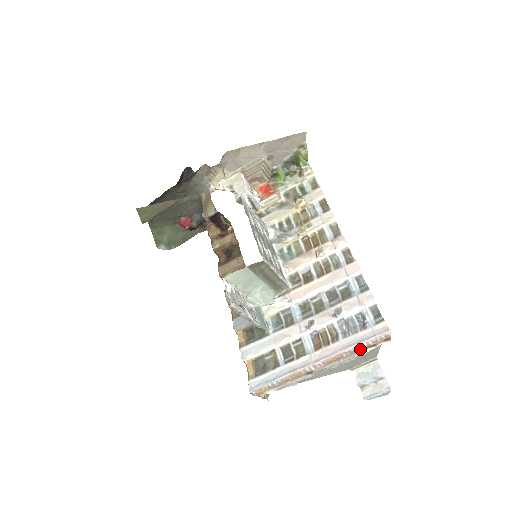
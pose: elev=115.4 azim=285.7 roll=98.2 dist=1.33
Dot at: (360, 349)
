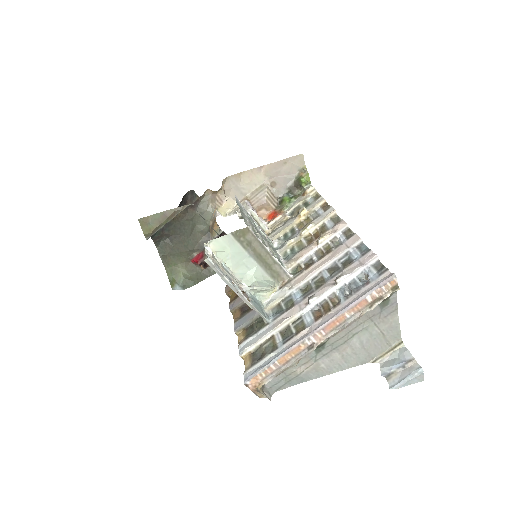
Dot at: (365, 306)
